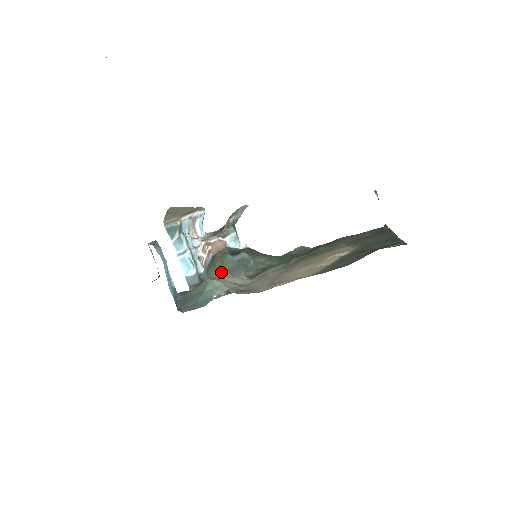
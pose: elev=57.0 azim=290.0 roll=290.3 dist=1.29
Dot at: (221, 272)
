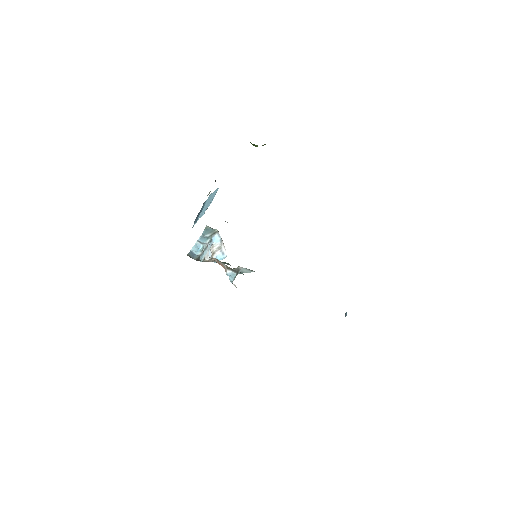
Dot at: occluded
